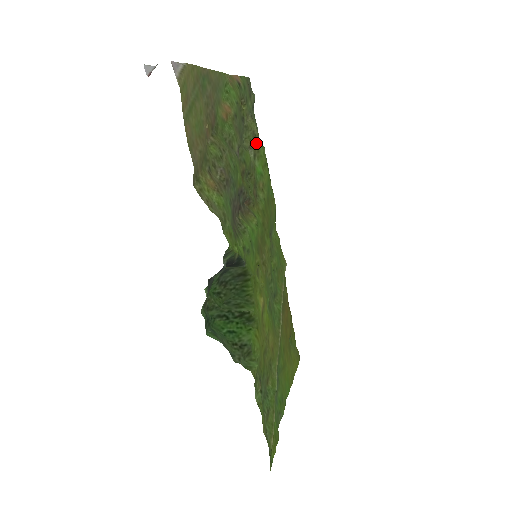
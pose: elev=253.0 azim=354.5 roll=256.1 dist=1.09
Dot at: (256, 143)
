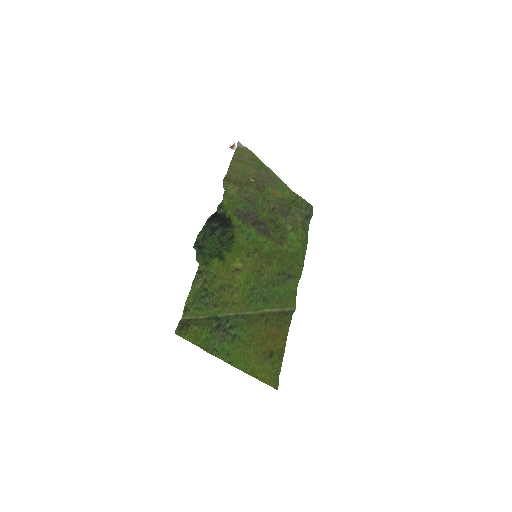
Dot at: (297, 225)
